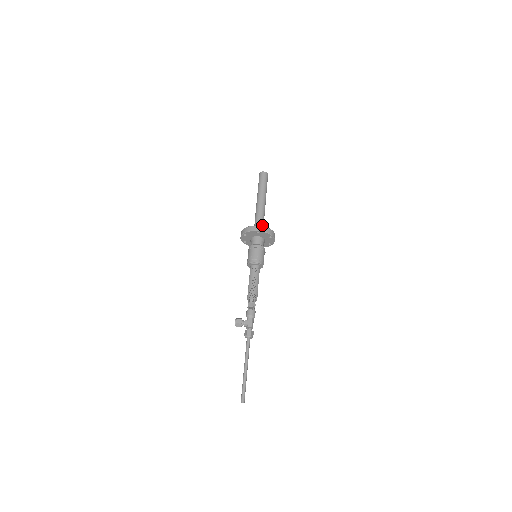
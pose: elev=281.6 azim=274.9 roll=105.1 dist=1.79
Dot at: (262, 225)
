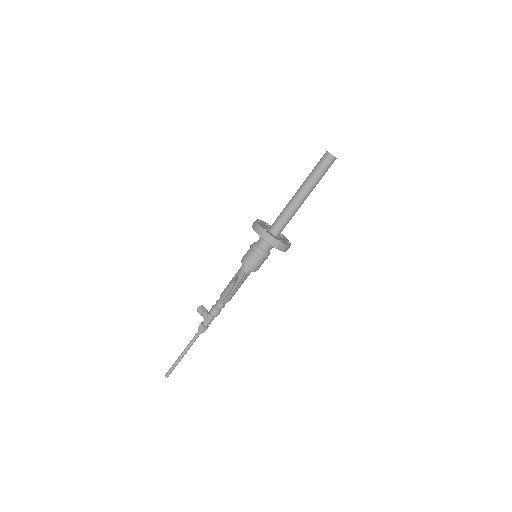
Dot at: (281, 225)
